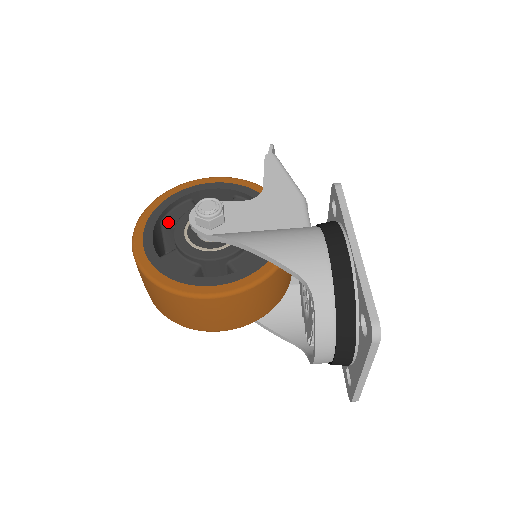
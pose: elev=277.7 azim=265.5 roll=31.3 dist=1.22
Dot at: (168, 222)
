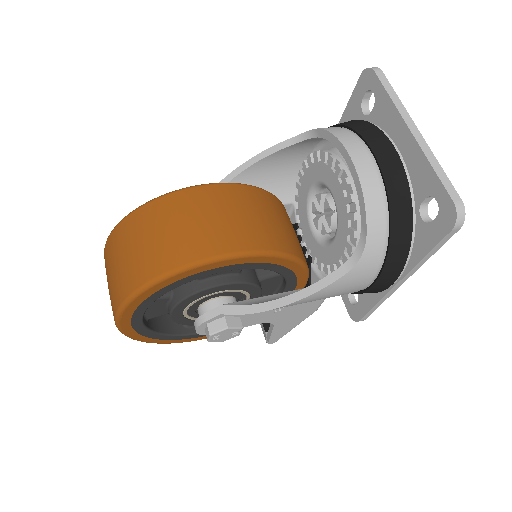
Dot at: occluded
